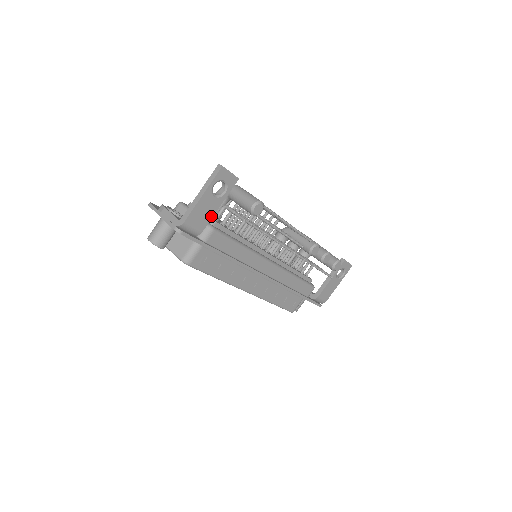
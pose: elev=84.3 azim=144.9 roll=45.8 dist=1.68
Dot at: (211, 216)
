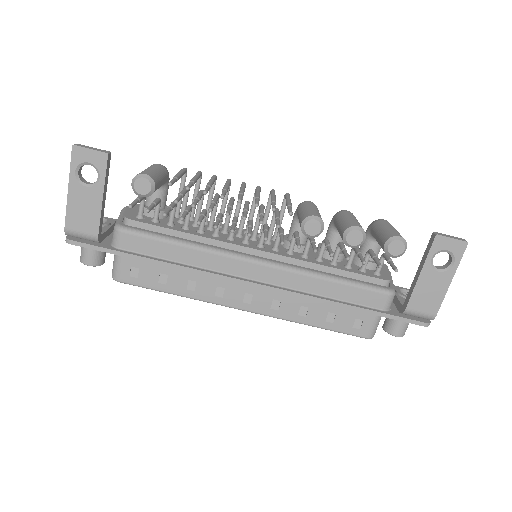
Dot at: (98, 213)
